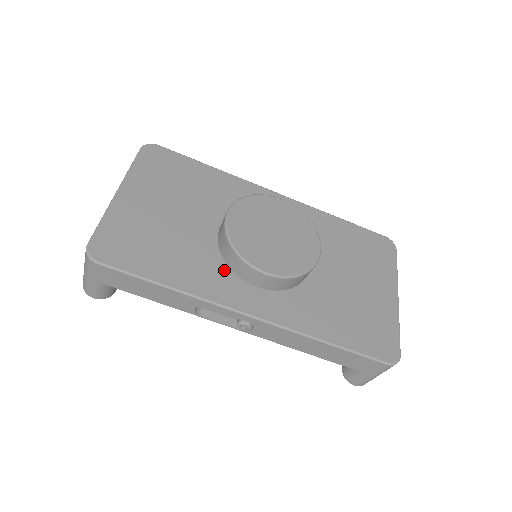
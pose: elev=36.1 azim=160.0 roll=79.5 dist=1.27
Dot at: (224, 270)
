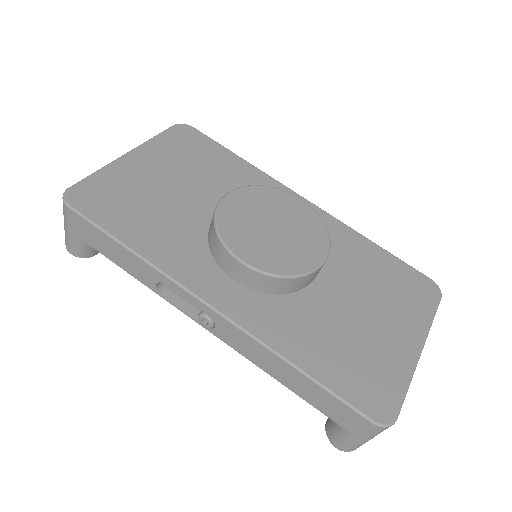
Dot at: (203, 252)
